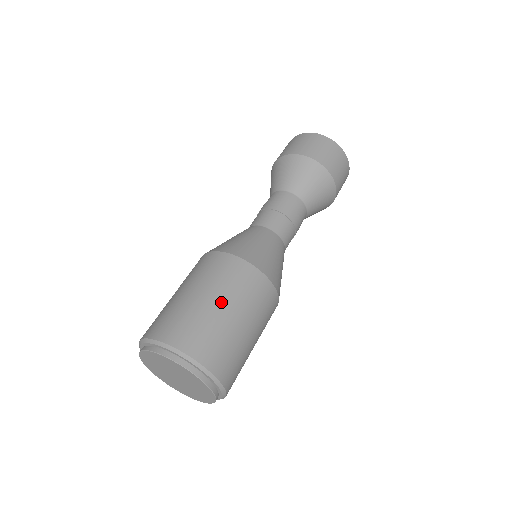
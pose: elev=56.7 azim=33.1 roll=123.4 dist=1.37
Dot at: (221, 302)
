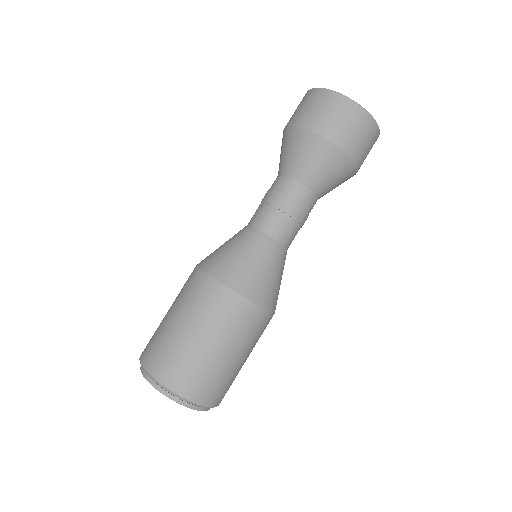
Dot at: (185, 325)
